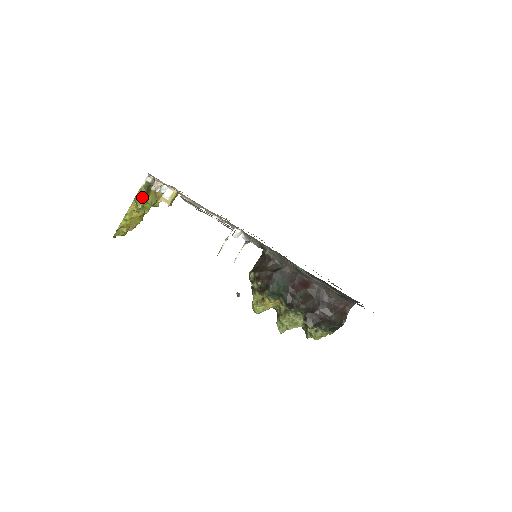
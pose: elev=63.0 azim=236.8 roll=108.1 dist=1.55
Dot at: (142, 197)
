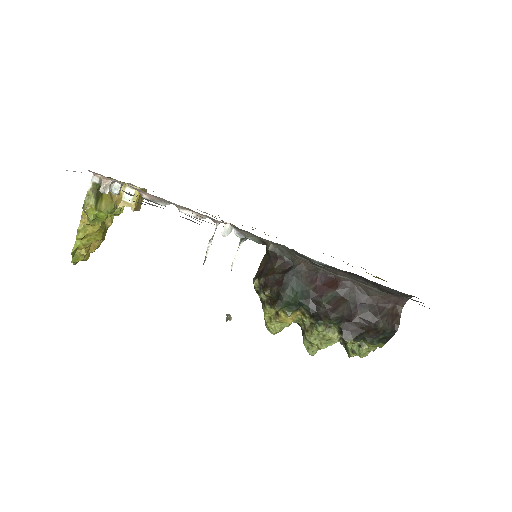
Dot at: (91, 204)
